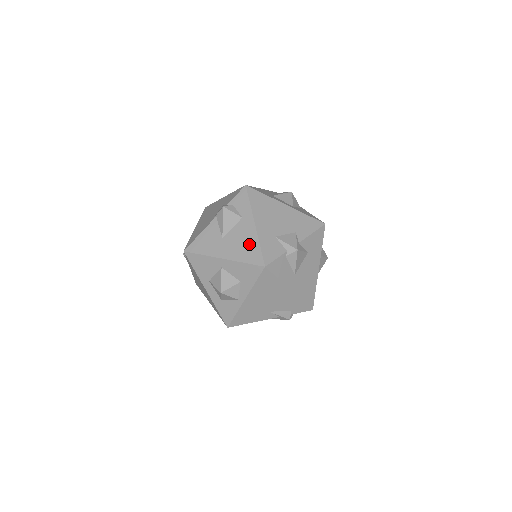
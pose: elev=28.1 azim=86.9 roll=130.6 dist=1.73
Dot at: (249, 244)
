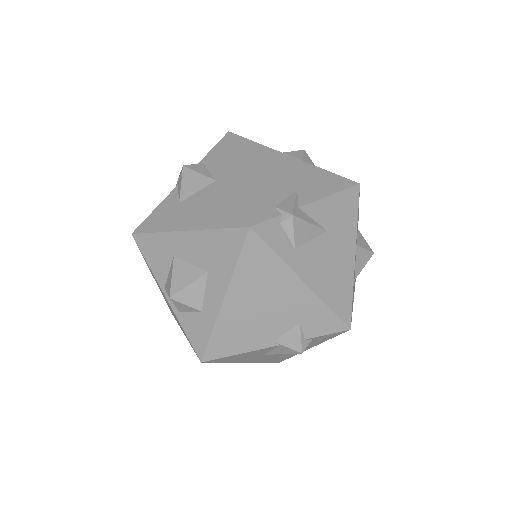
Dot at: (285, 356)
